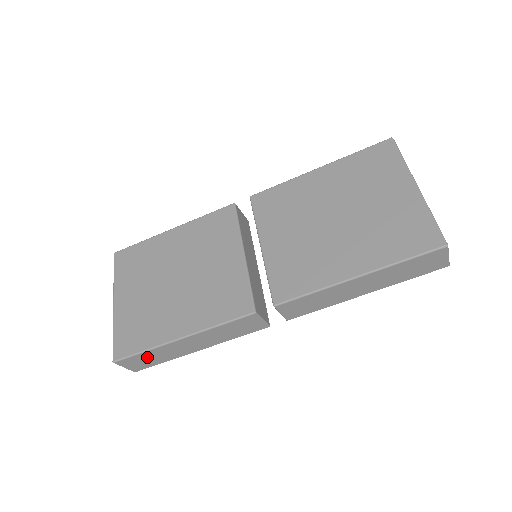
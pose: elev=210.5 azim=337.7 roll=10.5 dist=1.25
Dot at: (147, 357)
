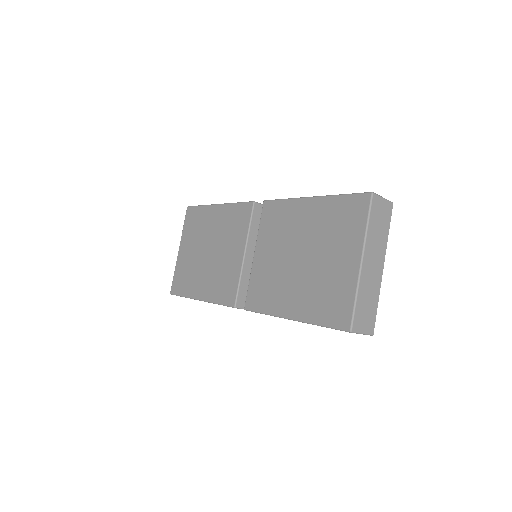
Dot at: occluded
